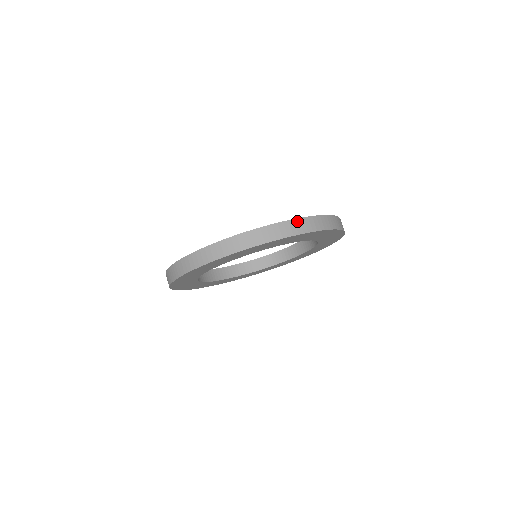
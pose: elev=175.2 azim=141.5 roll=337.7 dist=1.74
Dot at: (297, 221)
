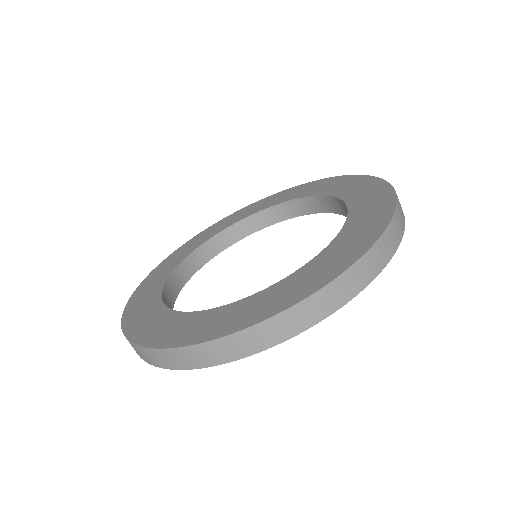
Dot at: (303, 305)
